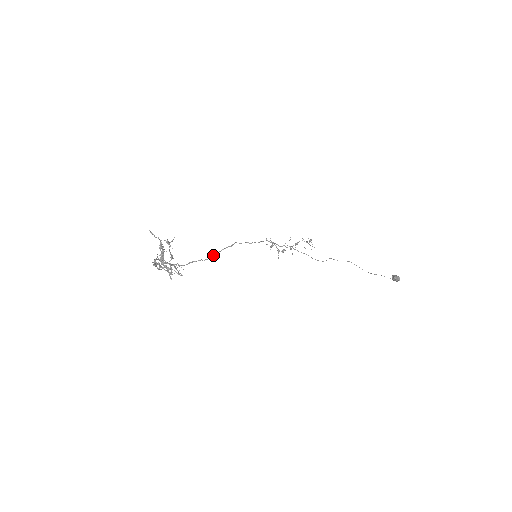
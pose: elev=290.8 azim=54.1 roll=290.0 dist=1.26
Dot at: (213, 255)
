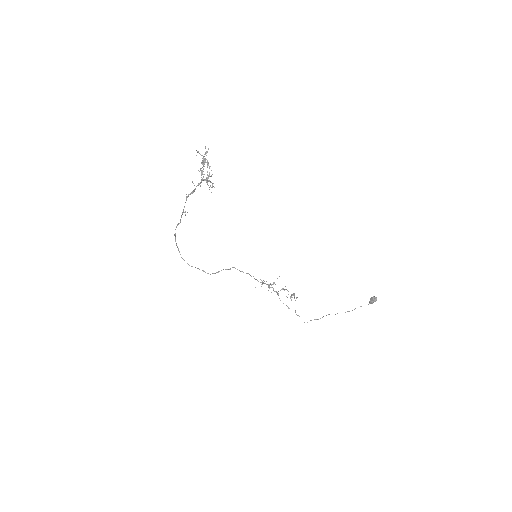
Dot at: (214, 273)
